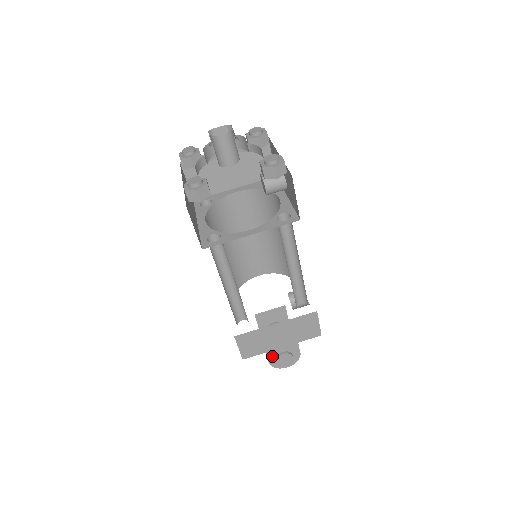
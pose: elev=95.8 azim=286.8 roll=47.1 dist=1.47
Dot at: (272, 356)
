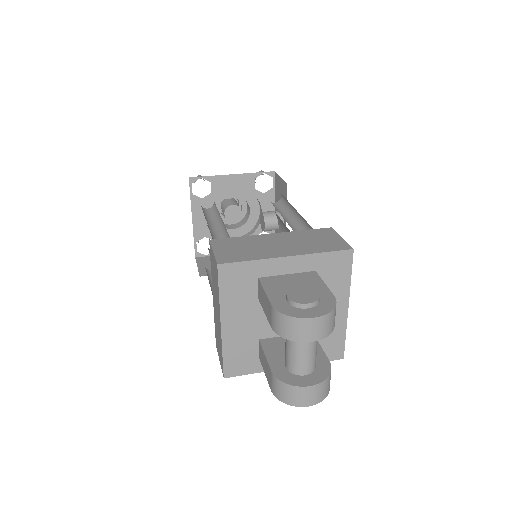
Dot at: (277, 296)
